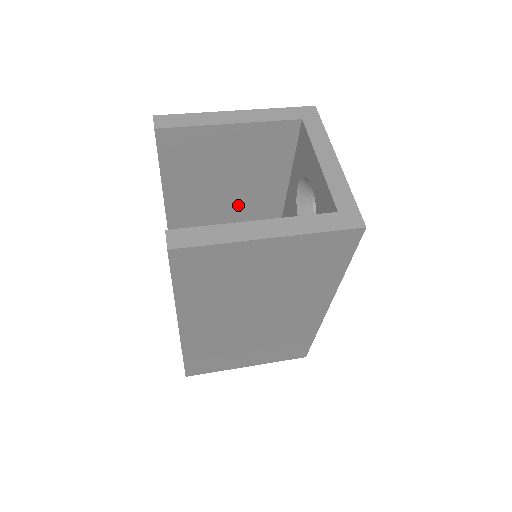
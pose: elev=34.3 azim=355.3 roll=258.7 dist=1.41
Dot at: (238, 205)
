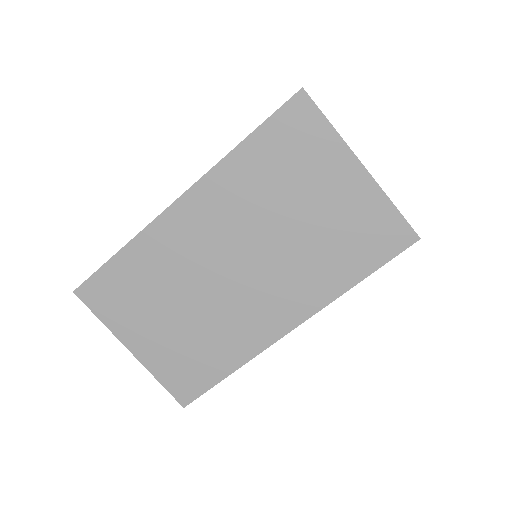
Dot at: occluded
